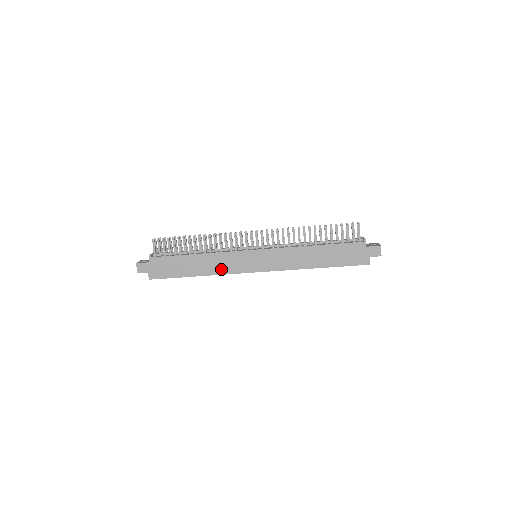
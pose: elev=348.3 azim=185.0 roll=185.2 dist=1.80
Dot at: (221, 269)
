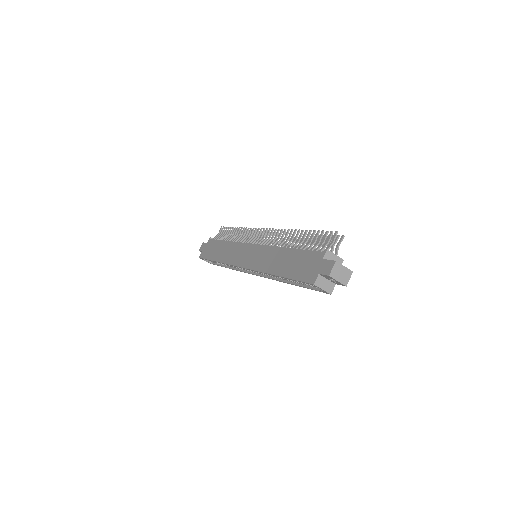
Dot at: (228, 258)
